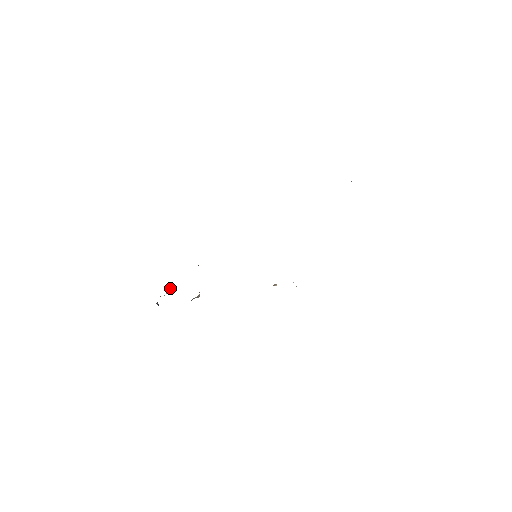
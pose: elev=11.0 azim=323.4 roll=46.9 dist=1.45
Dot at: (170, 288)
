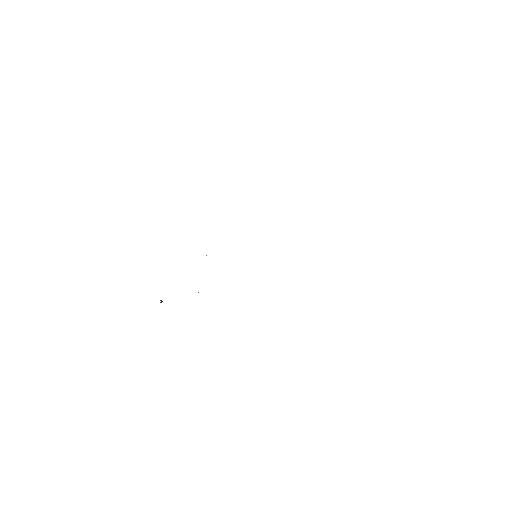
Dot at: occluded
